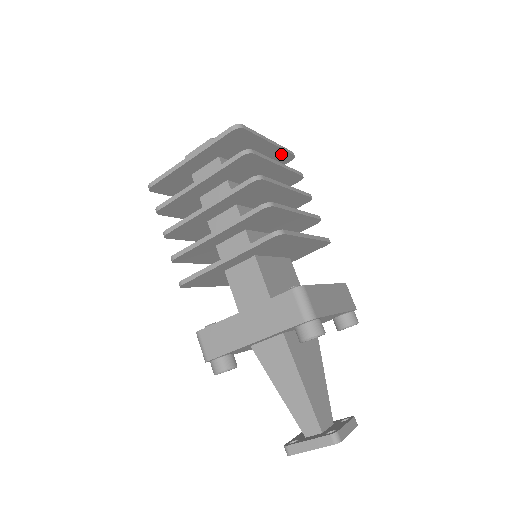
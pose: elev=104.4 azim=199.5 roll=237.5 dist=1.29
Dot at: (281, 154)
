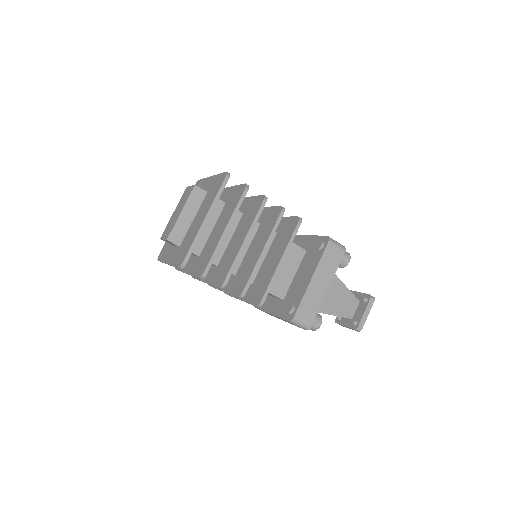
Dot at: (219, 195)
